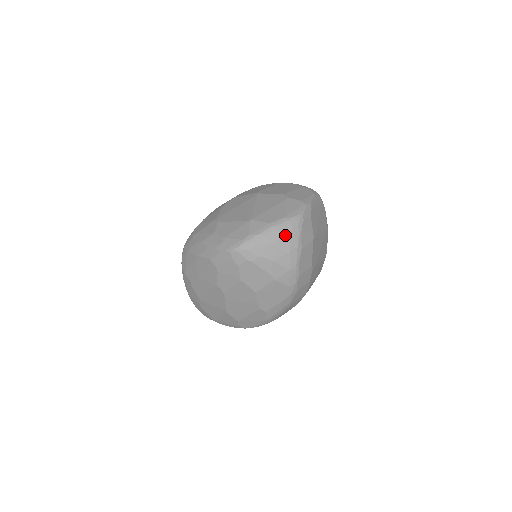
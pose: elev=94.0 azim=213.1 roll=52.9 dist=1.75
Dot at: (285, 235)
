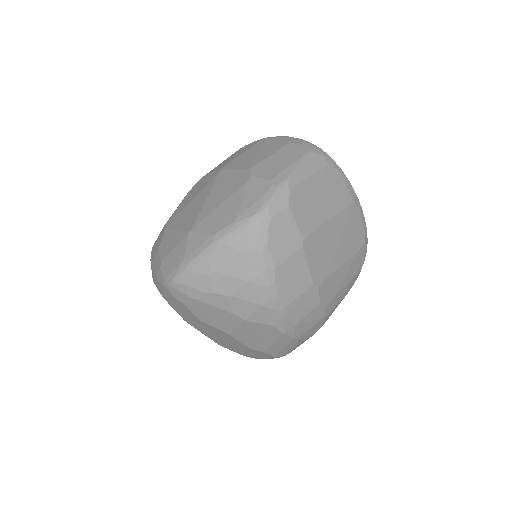
Dot at: (238, 253)
